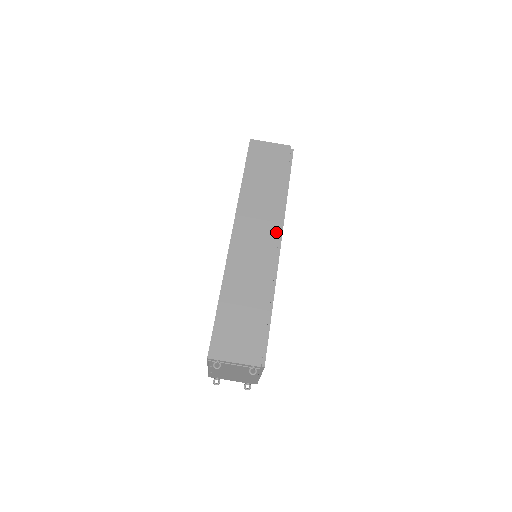
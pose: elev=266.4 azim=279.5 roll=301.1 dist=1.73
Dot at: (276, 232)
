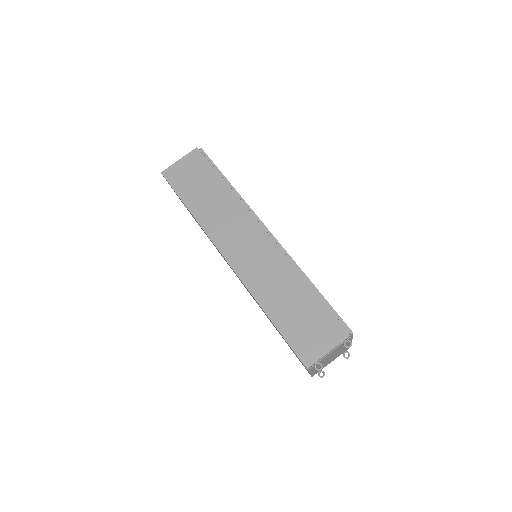
Dot at: (256, 225)
